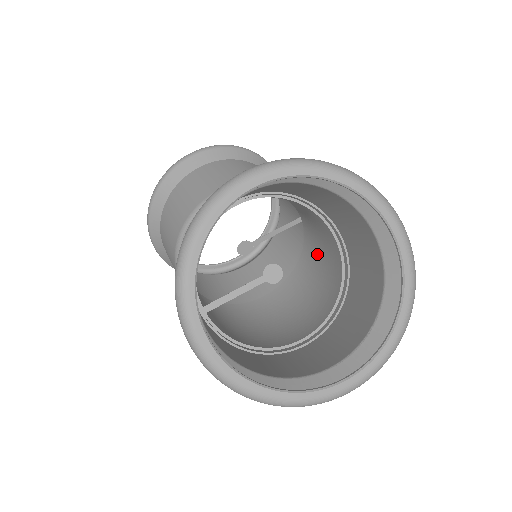
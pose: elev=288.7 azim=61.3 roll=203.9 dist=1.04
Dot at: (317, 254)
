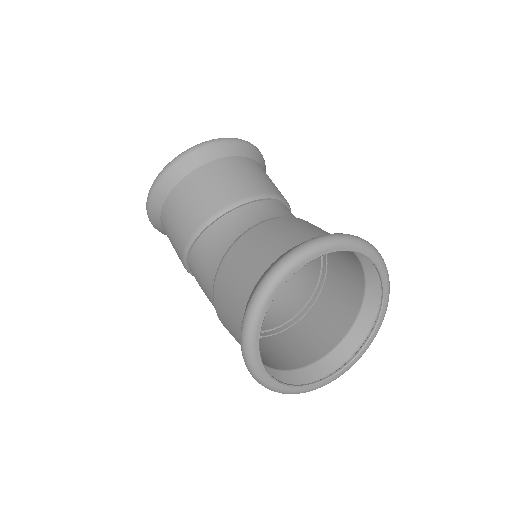
Dot at: occluded
